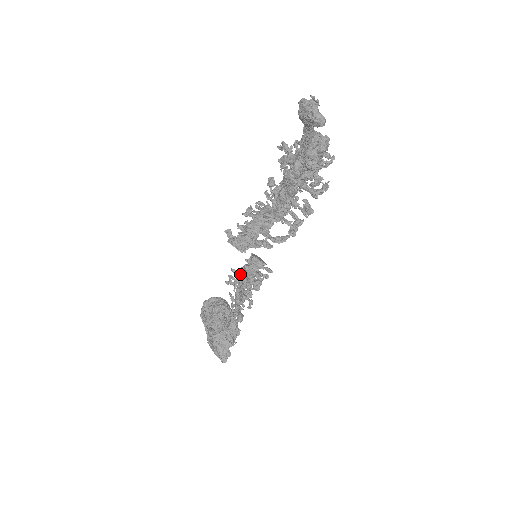
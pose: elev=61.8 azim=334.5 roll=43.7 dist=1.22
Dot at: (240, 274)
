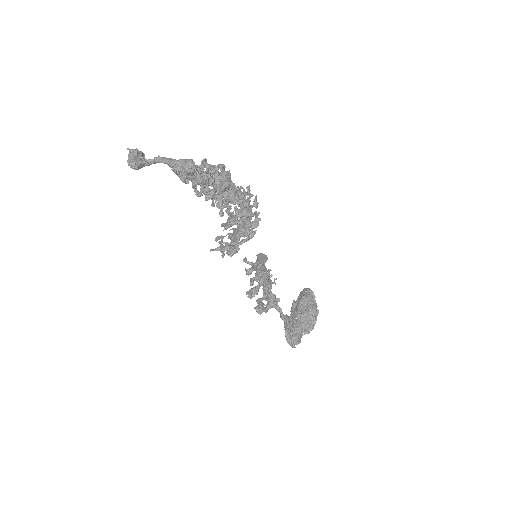
Dot at: occluded
